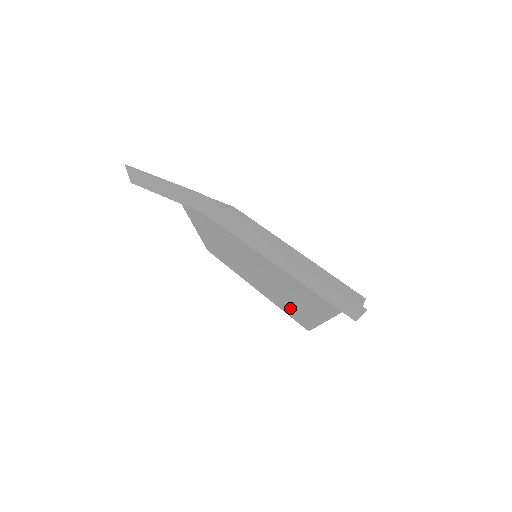
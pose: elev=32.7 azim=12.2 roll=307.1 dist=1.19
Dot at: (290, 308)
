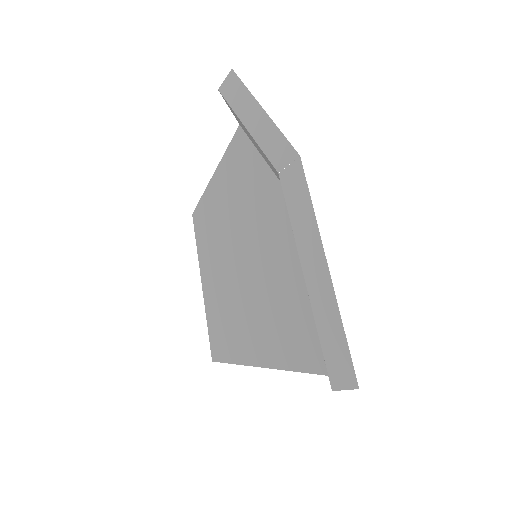
Dot at: (221, 327)
